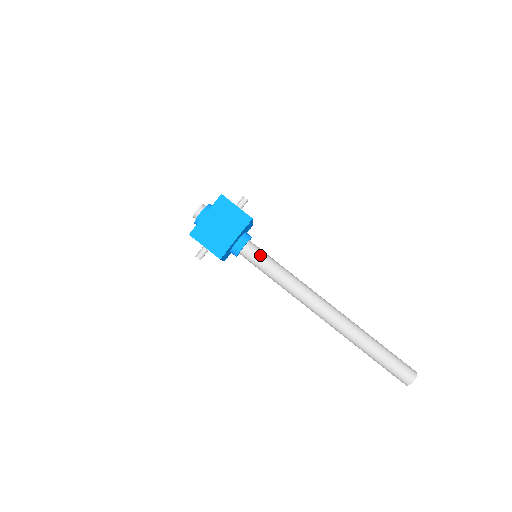
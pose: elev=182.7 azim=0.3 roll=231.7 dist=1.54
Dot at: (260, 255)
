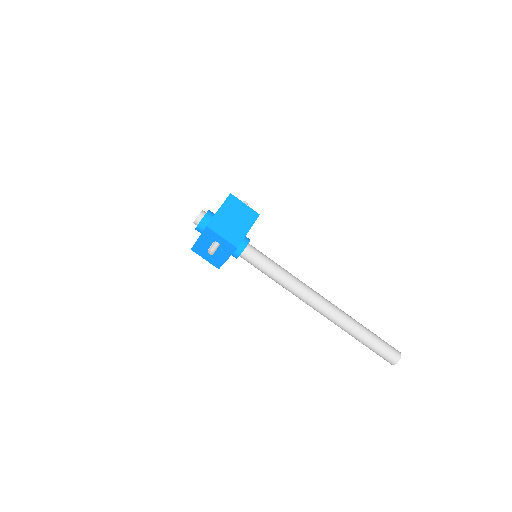
Dot at: (261, 254)
